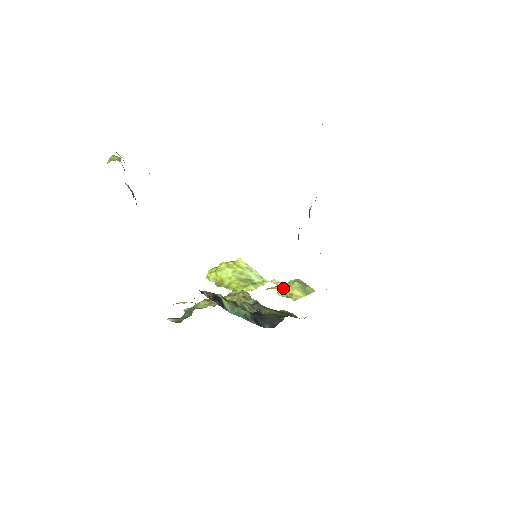
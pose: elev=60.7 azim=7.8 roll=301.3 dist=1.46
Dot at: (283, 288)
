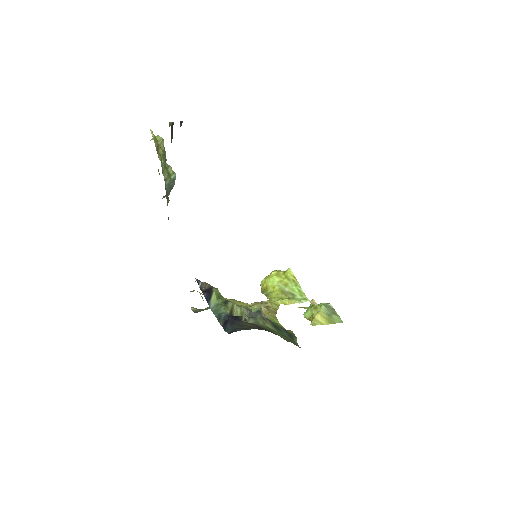
Dot at: (309, 309)
